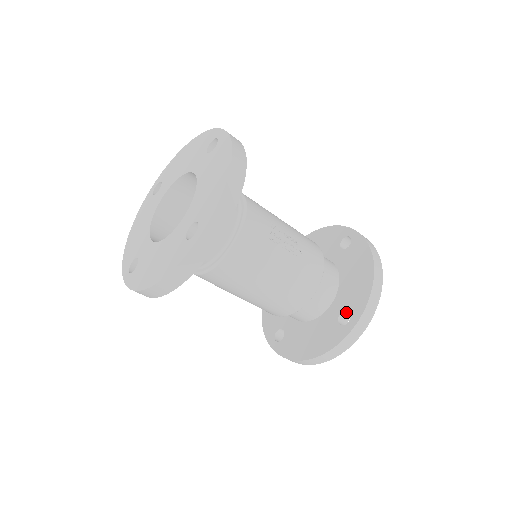
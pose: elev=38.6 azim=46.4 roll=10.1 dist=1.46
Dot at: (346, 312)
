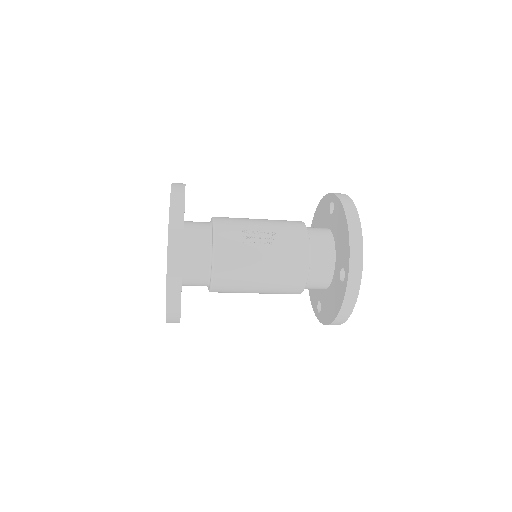
Dot at: occluded
